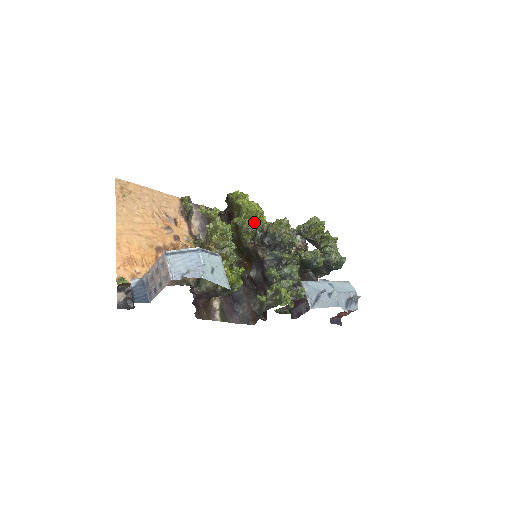
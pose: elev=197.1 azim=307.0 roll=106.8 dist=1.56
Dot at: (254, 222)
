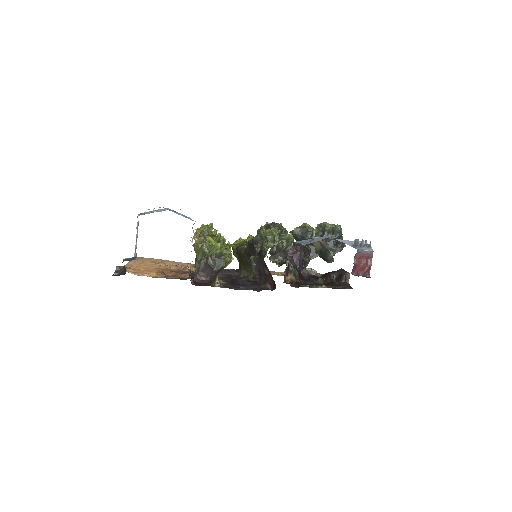
Dot at: (248, 238)
